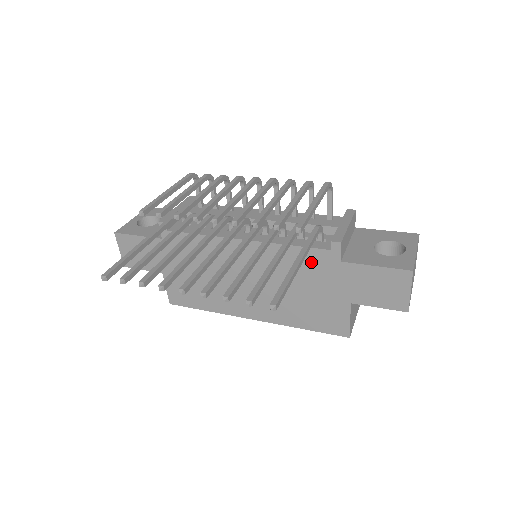
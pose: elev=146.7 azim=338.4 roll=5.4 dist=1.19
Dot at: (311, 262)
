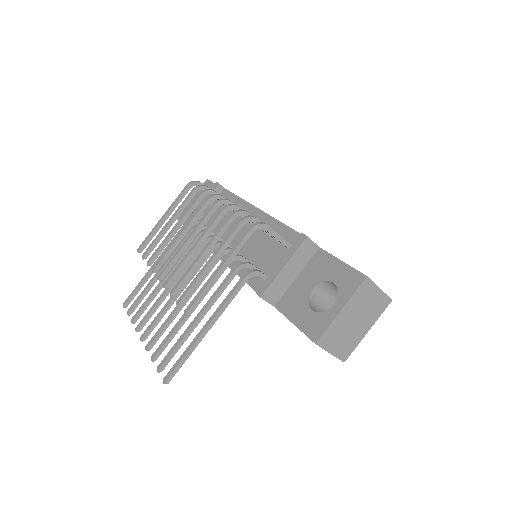
Dot at: occluded
